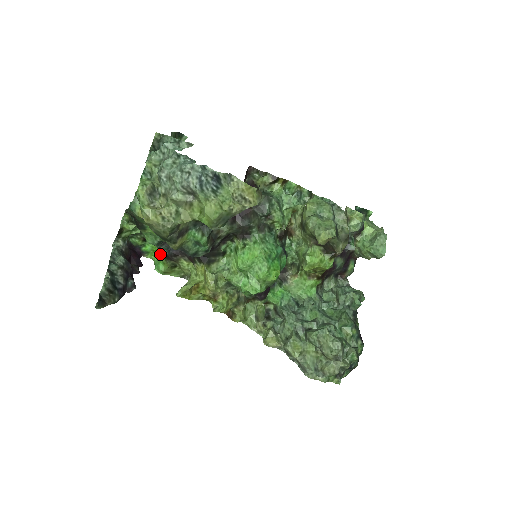
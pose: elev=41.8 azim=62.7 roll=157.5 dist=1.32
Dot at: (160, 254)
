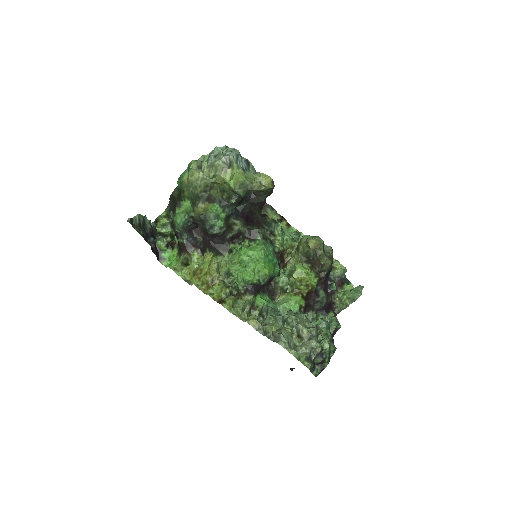
Dot at: occluded
